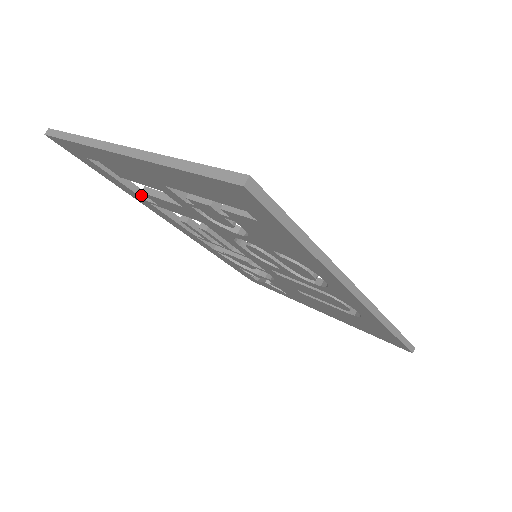
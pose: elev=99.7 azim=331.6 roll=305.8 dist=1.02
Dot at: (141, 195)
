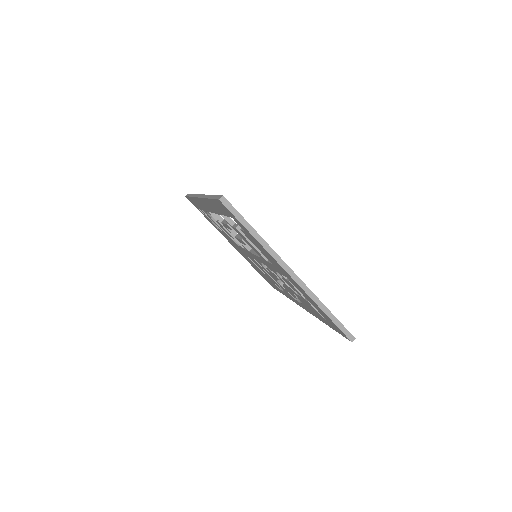
Dot at: occluded
